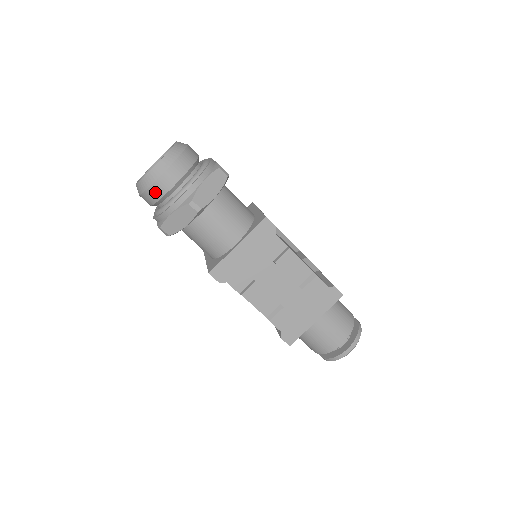
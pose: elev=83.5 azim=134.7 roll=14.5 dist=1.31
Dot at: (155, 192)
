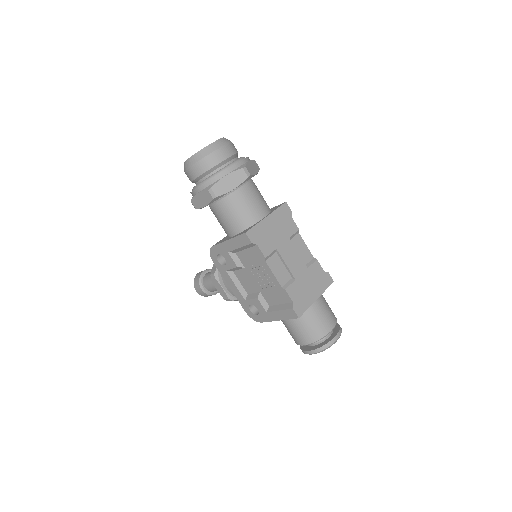
Dot at: (213, 159)
